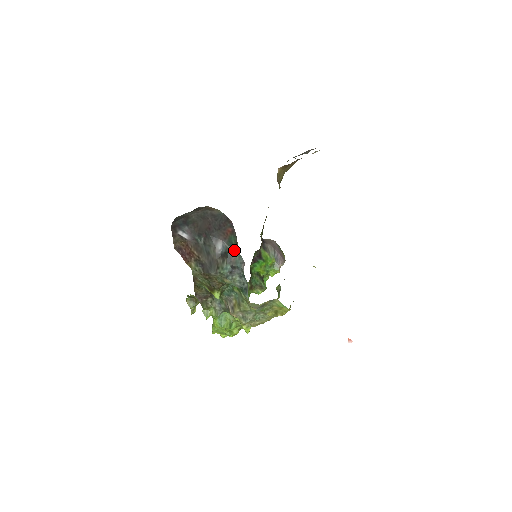
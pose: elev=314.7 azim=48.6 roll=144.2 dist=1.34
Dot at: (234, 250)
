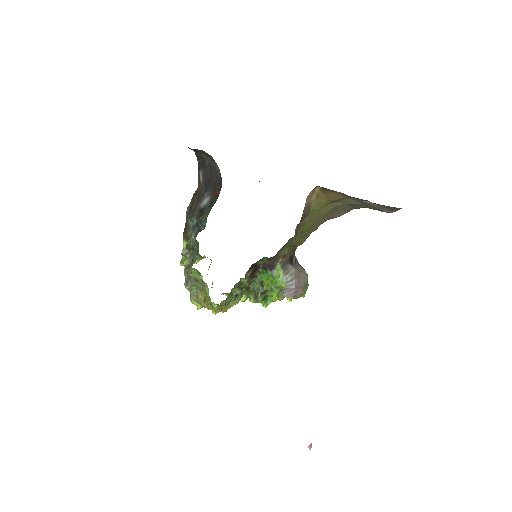
Dot at: (208, 211)
